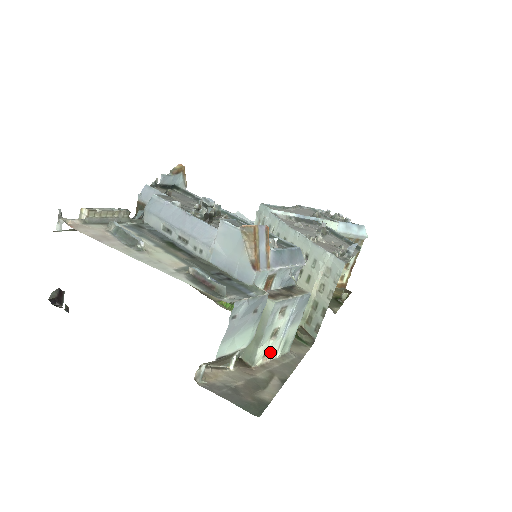
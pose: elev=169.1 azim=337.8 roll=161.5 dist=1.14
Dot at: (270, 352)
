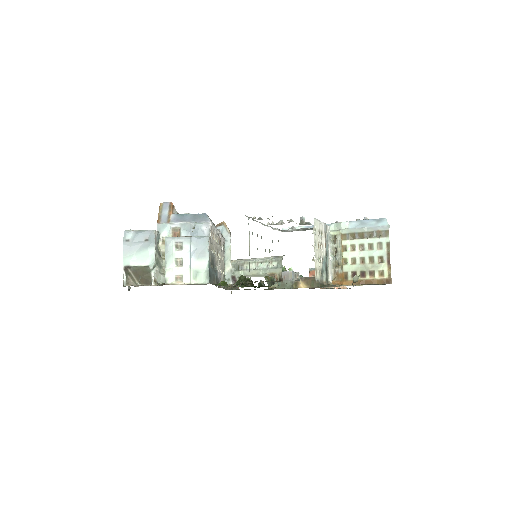
Dot at: (182, 277)
